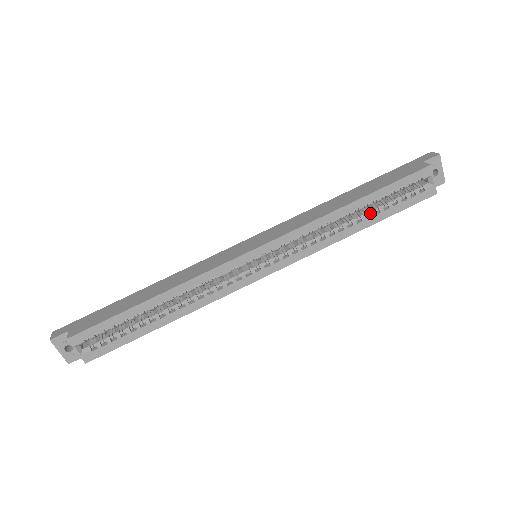
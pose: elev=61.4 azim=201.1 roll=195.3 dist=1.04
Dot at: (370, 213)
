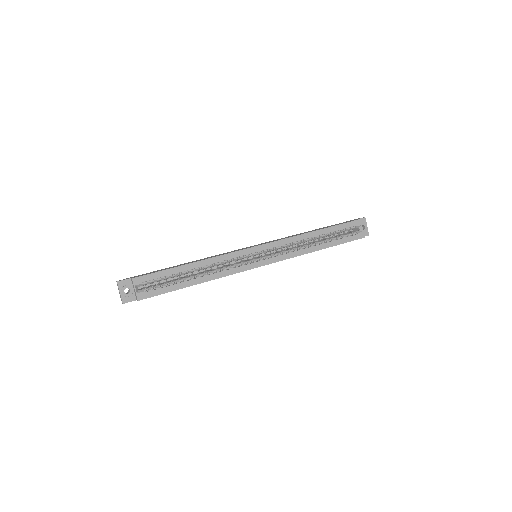
Dot at: (326, 240)
